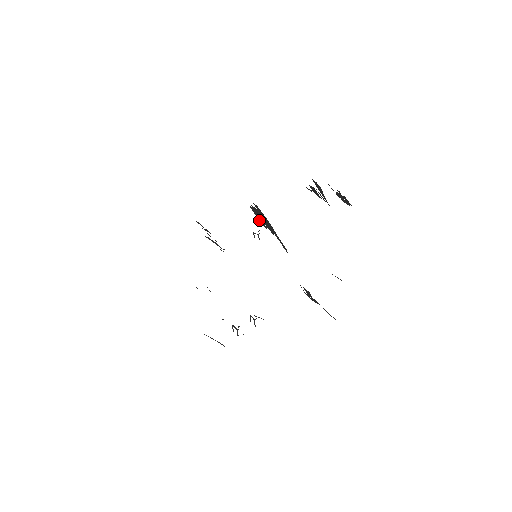
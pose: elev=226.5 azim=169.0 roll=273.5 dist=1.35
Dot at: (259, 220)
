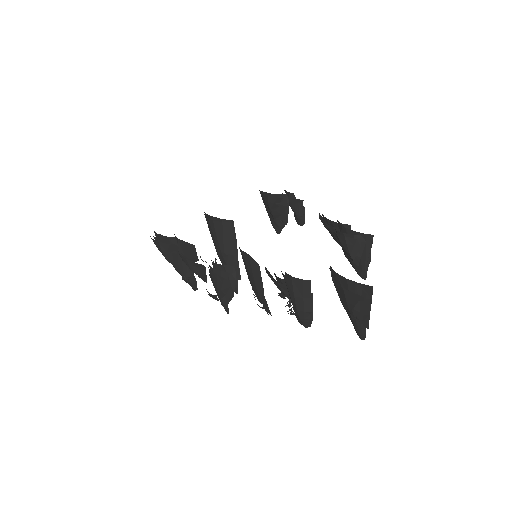
Dot at: (223, 243)
